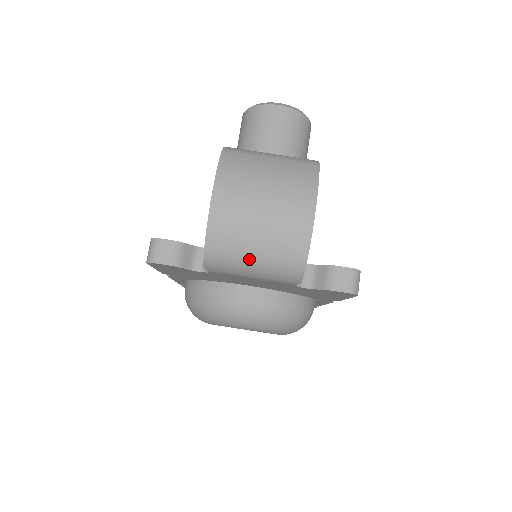
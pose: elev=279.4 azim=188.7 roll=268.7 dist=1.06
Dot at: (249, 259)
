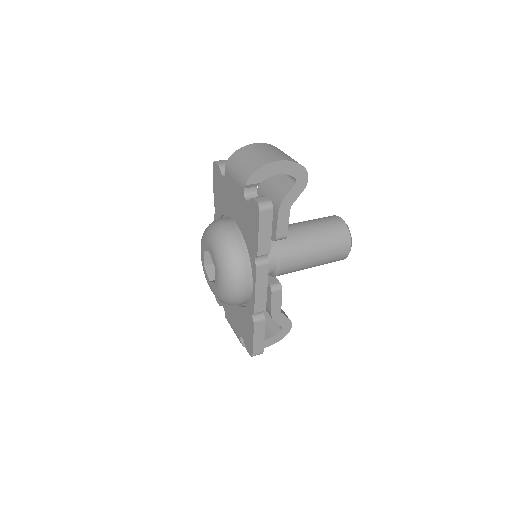
Dot at: (240, 163)
